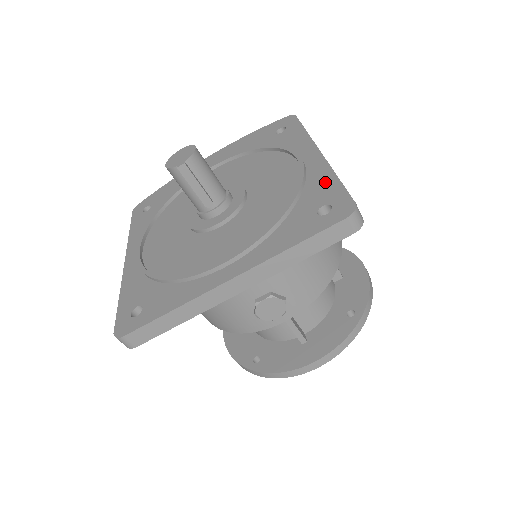
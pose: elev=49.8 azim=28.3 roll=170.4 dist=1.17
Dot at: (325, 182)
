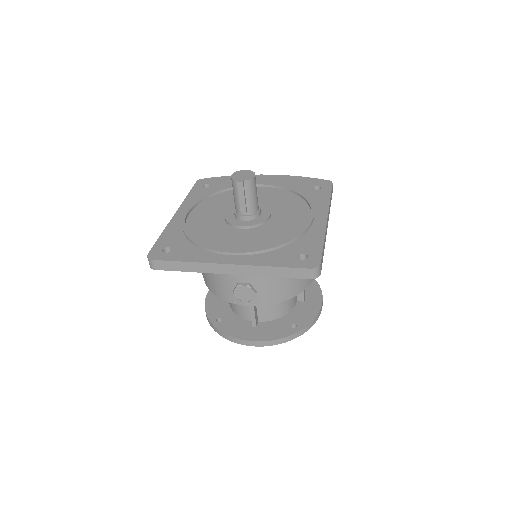
Dot at: (315, 240)
